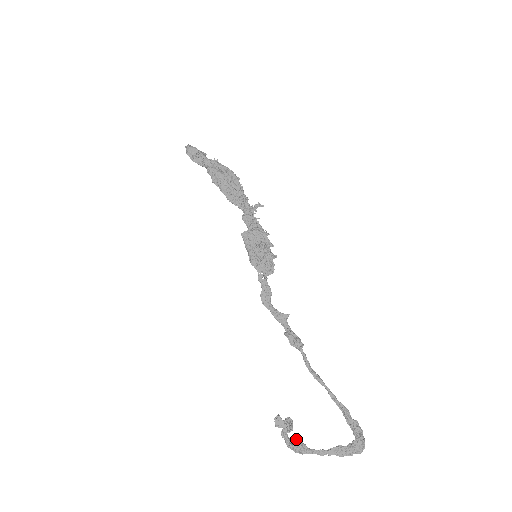
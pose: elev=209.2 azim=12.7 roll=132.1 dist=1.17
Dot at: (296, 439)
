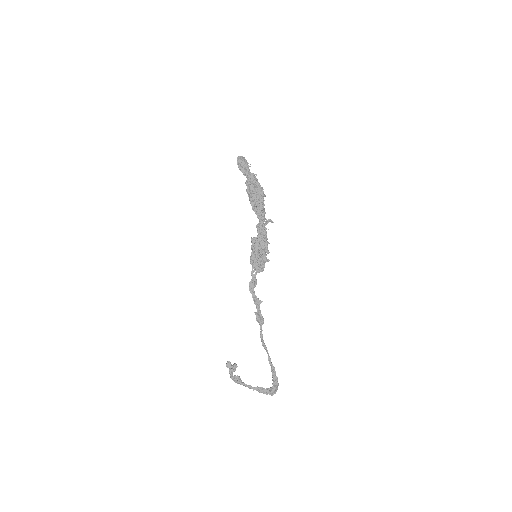
Dot at: (237, 375)
